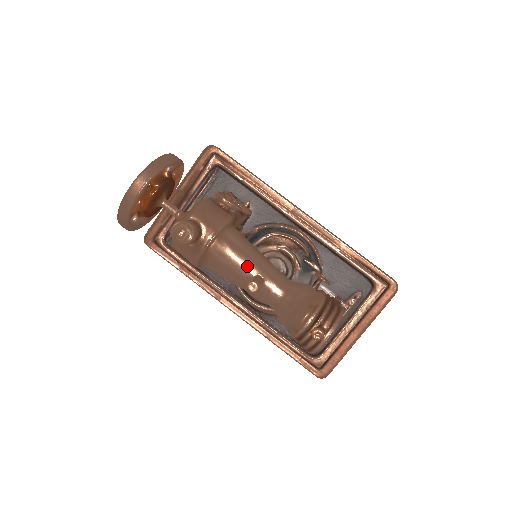
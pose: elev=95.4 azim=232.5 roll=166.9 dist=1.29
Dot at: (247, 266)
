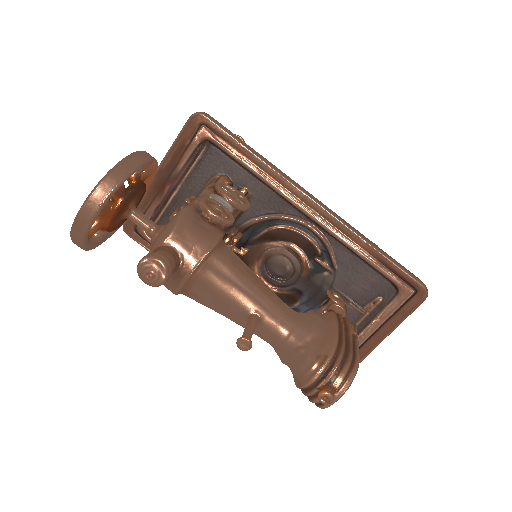
Dot at: (239, 302)
